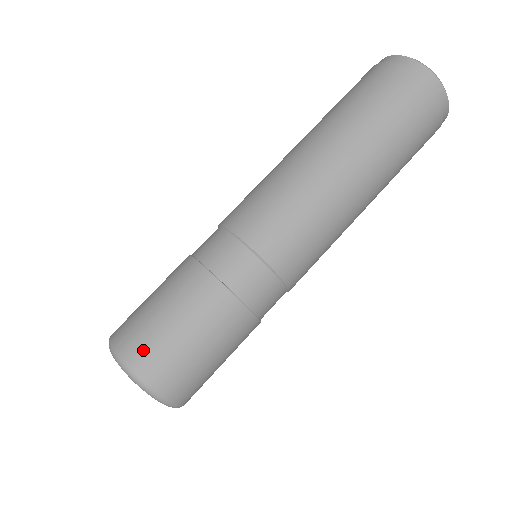
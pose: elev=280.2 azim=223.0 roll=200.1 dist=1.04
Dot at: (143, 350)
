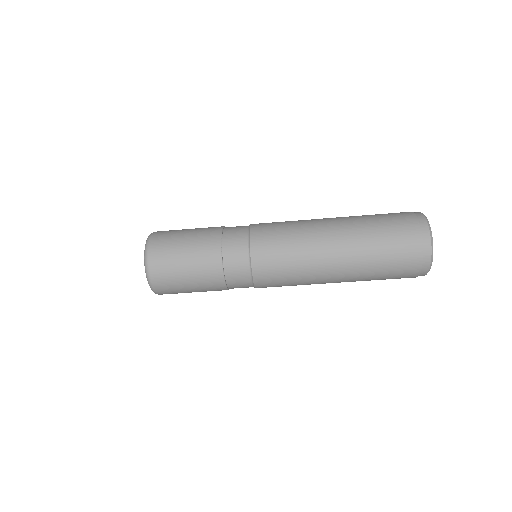
Dot at: (166, 289)
